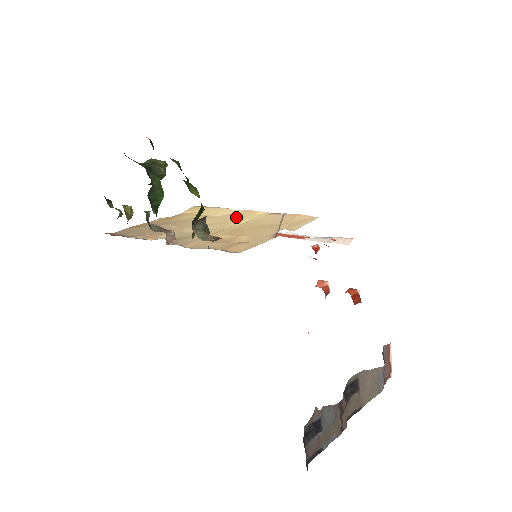
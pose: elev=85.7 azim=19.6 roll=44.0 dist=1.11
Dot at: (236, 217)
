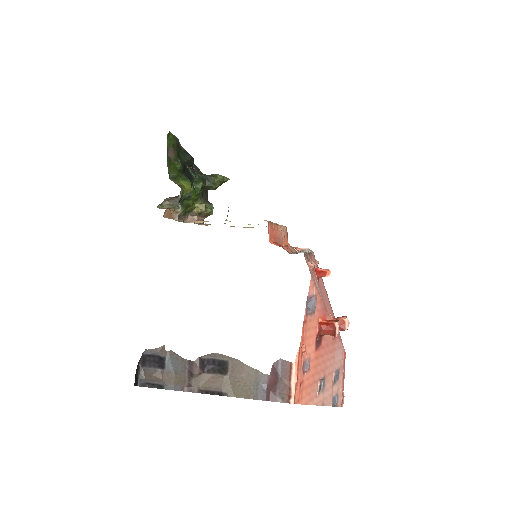
Dot at: occluded
